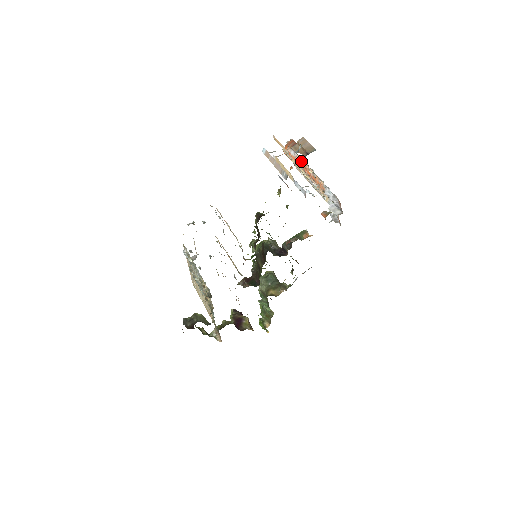
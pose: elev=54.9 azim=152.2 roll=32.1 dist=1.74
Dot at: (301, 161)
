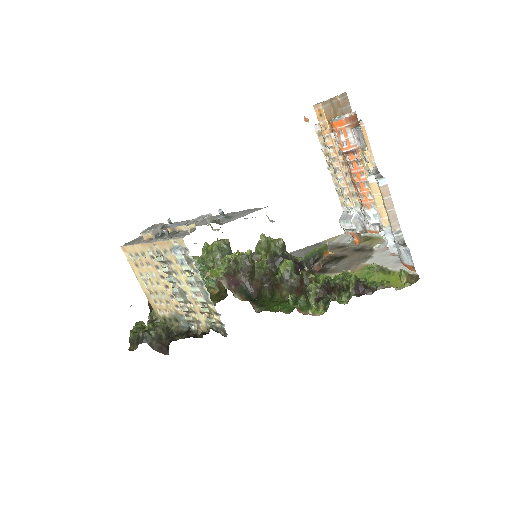
Dot at: (359, 157)
